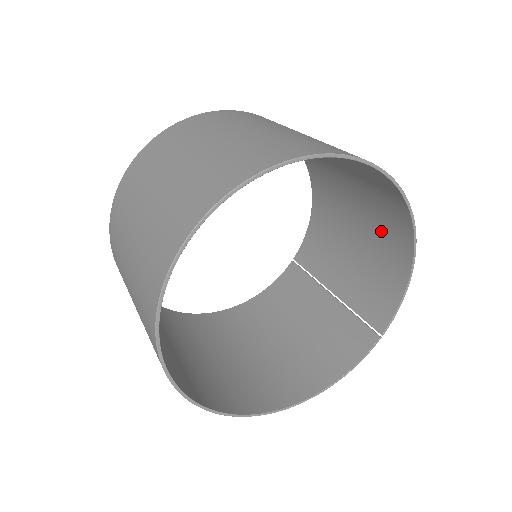
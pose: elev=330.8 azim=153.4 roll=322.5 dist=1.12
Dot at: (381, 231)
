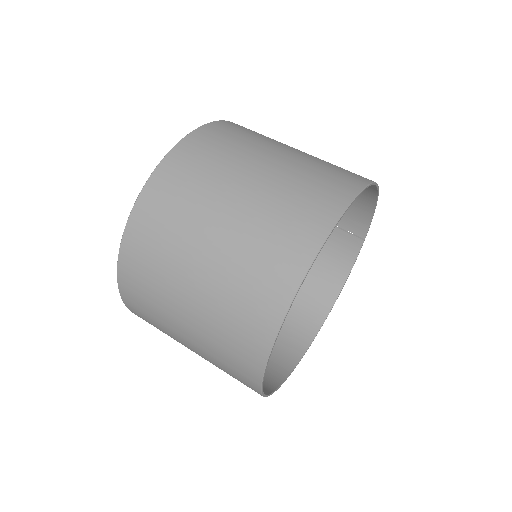
Dot at: occluded
